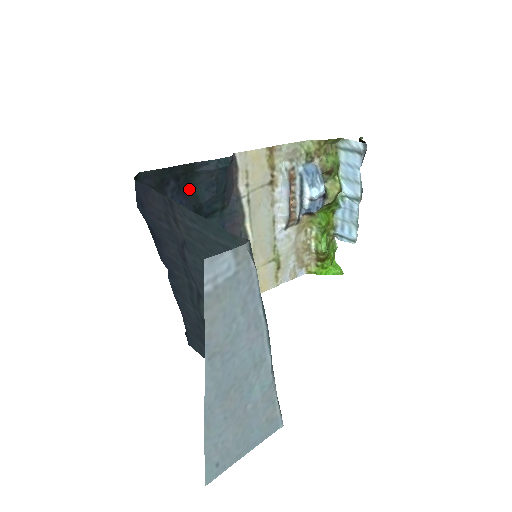
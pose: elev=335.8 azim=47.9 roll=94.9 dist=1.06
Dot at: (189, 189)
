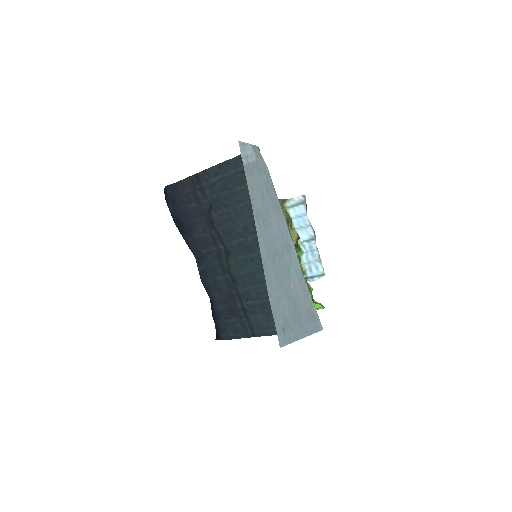
Dot at: occluded
